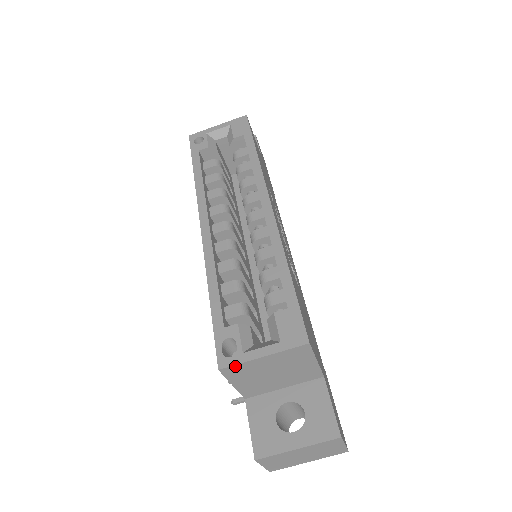
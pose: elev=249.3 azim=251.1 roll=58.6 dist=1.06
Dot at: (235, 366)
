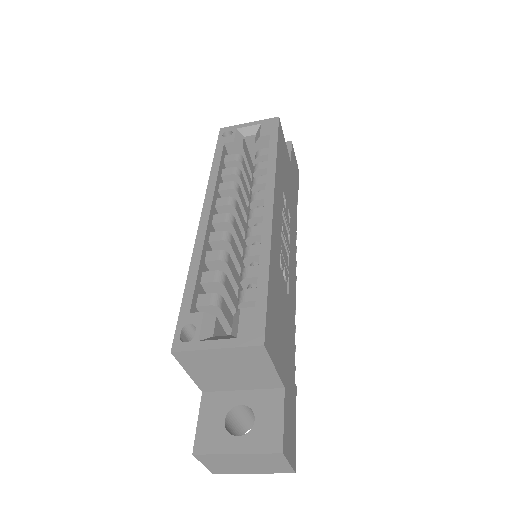
Dot at: (188, 352)
